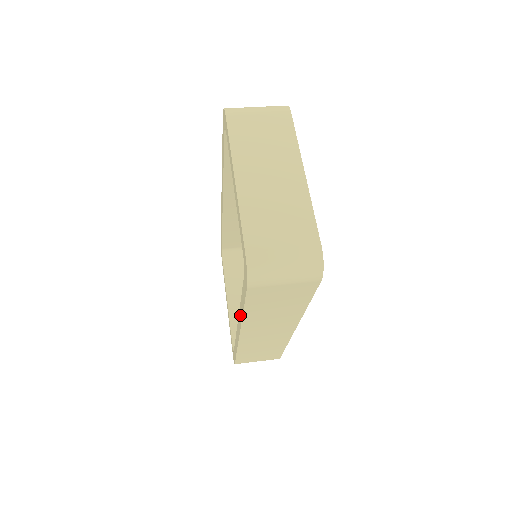
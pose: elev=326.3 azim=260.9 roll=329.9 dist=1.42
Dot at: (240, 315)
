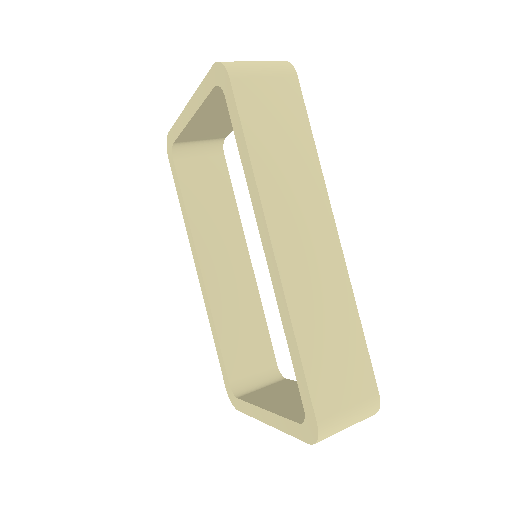
Dot at: (253, 194)
